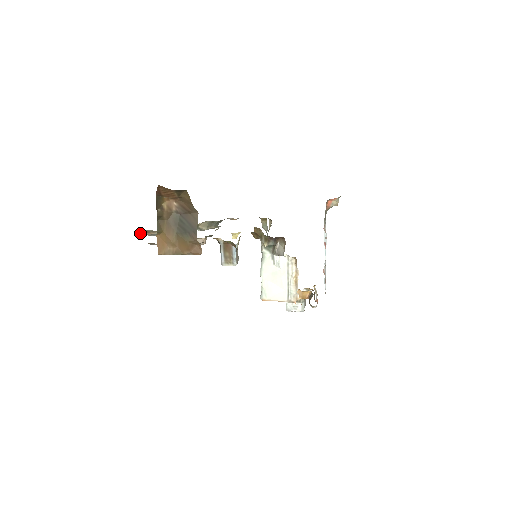
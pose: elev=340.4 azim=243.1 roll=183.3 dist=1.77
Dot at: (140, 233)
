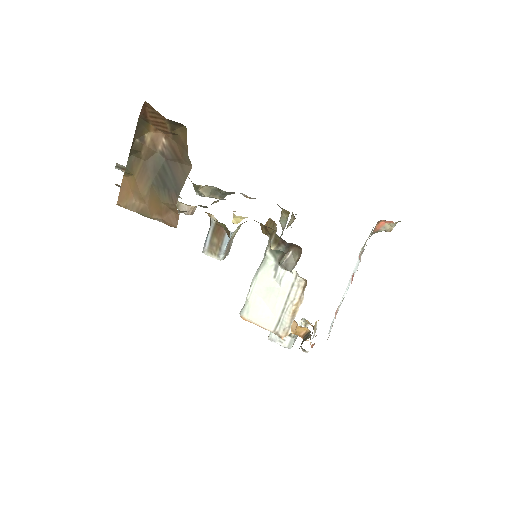
Dot at: (116, 167)
